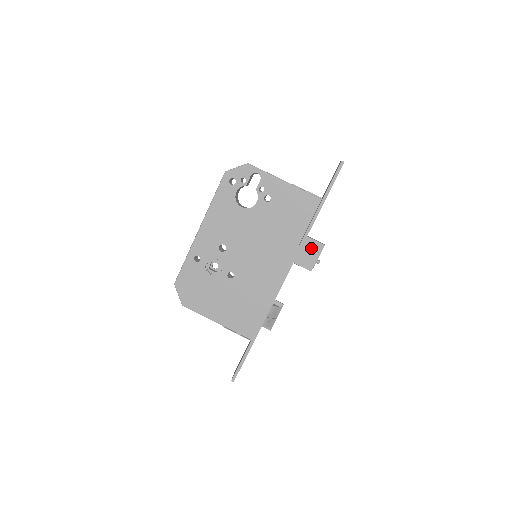
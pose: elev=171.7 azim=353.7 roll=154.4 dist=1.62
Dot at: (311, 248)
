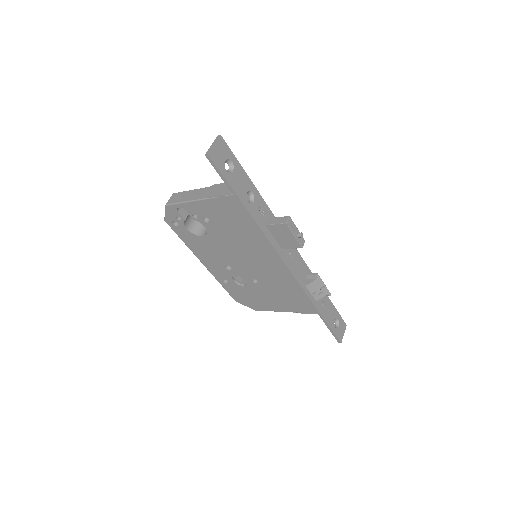
Dot at: (280, 232)
